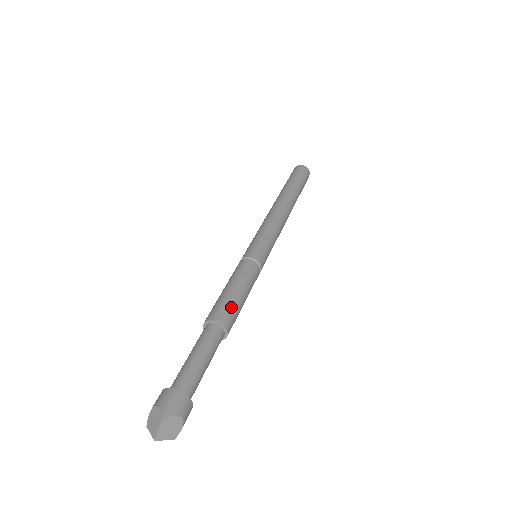
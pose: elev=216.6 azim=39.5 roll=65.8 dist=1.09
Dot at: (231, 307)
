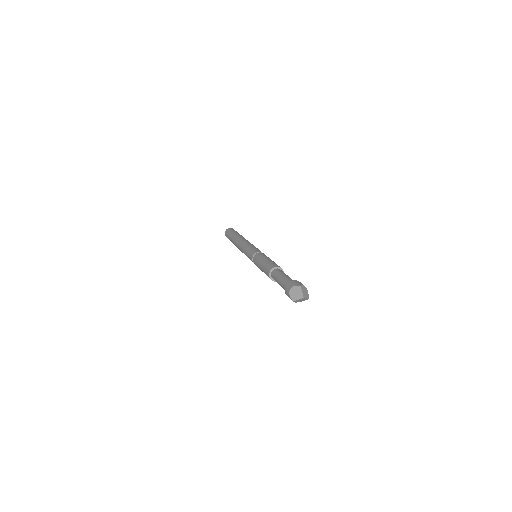
Dot at: (274, 263)
